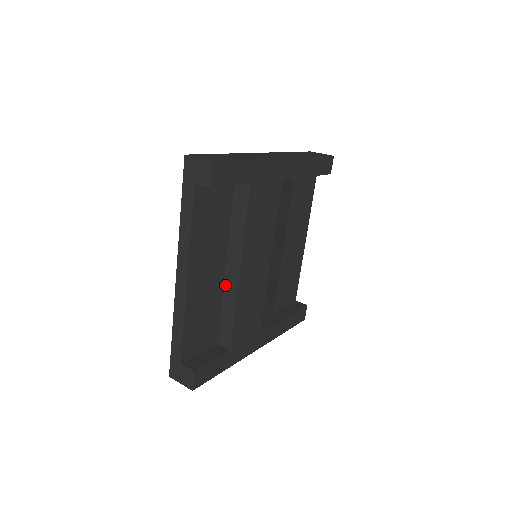
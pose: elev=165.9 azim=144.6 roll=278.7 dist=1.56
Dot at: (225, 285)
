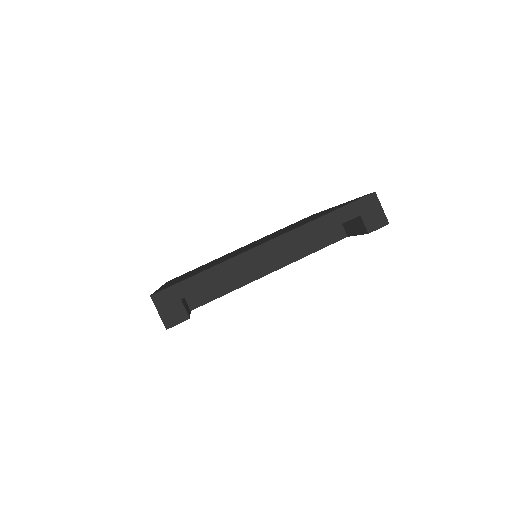
Dot at: occluded
